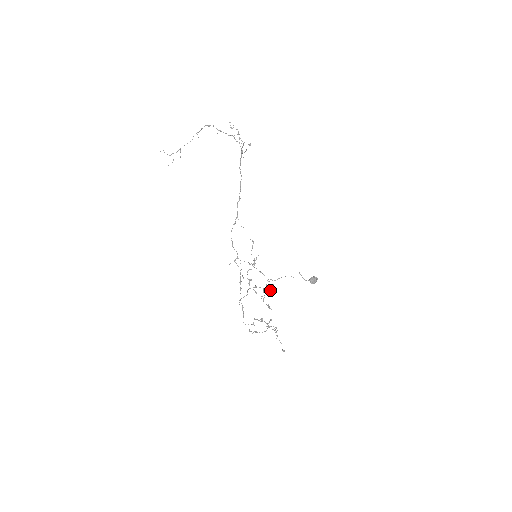
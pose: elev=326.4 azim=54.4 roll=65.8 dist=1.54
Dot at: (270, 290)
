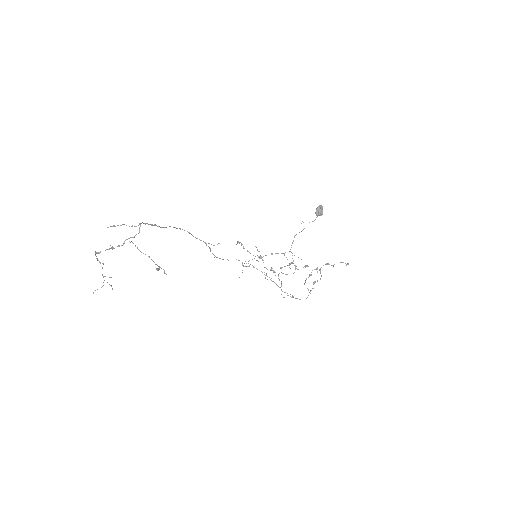
Dot at: occluded
